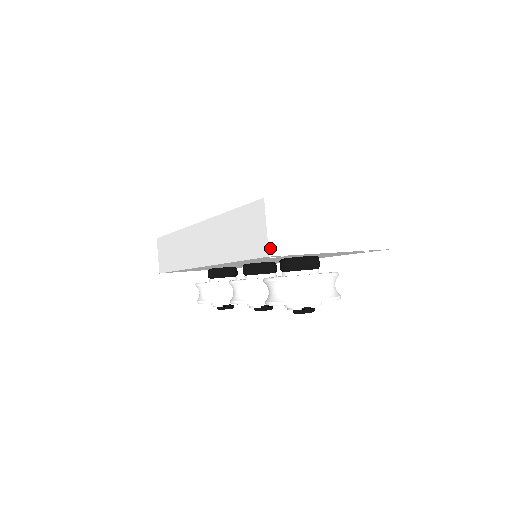
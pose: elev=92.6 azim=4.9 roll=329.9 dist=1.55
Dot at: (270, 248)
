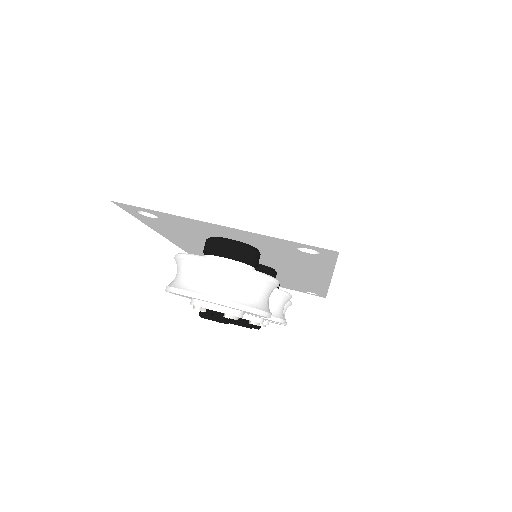
Dot at: (116, 191)
